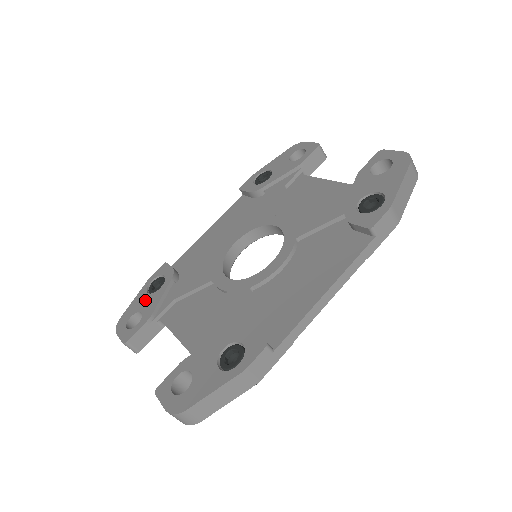
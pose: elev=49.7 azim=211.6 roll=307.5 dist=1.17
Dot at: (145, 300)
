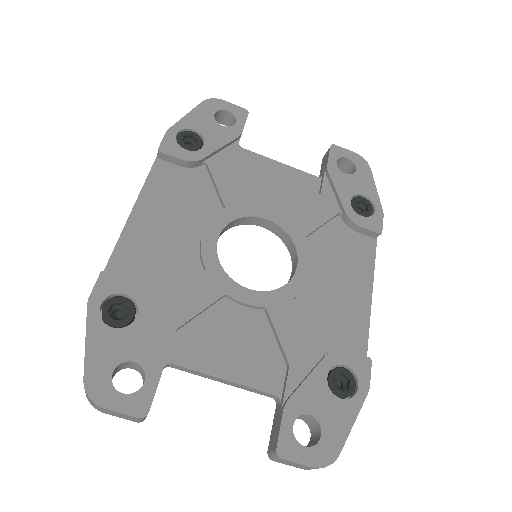
Dot at: (121, 340)
